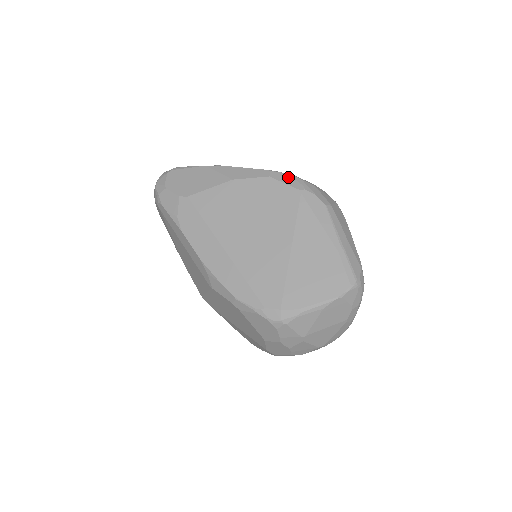
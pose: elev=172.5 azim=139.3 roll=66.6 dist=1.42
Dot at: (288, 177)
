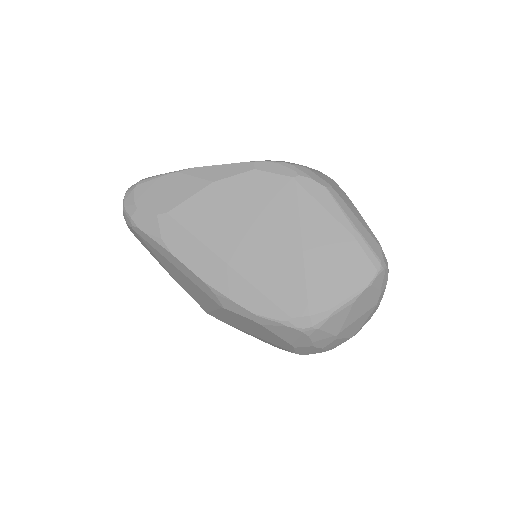
Dot at: (275, 165)
